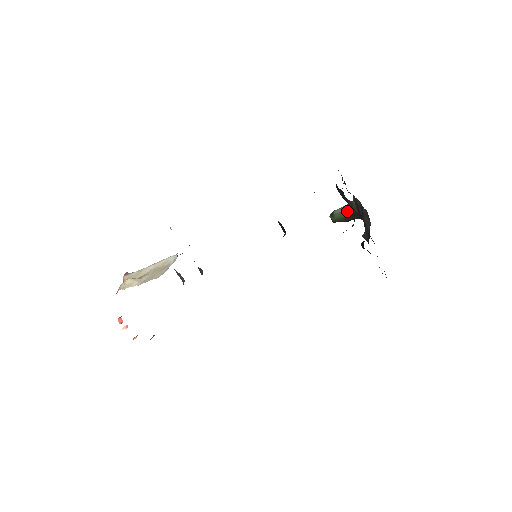
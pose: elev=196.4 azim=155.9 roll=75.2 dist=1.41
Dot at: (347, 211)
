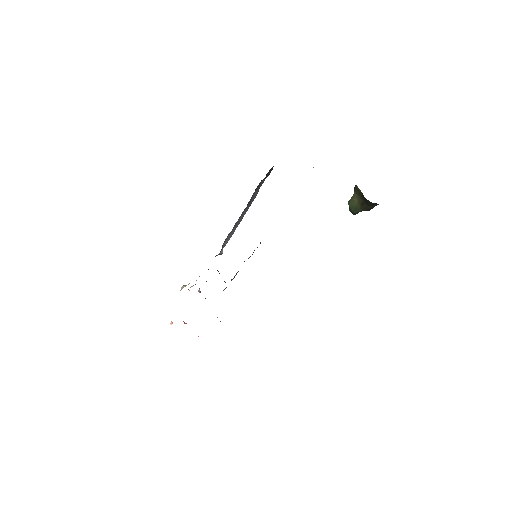
Dot at: (358, 198)
